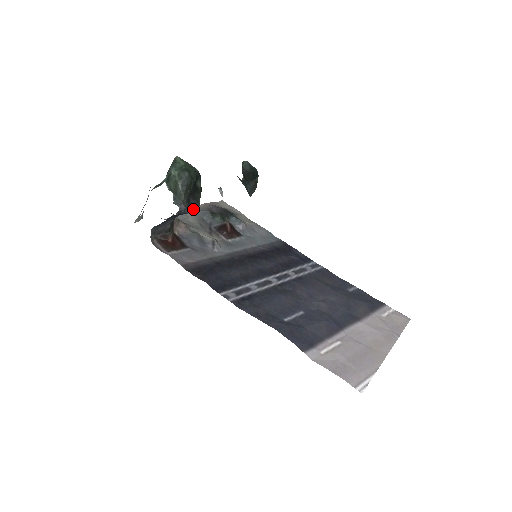
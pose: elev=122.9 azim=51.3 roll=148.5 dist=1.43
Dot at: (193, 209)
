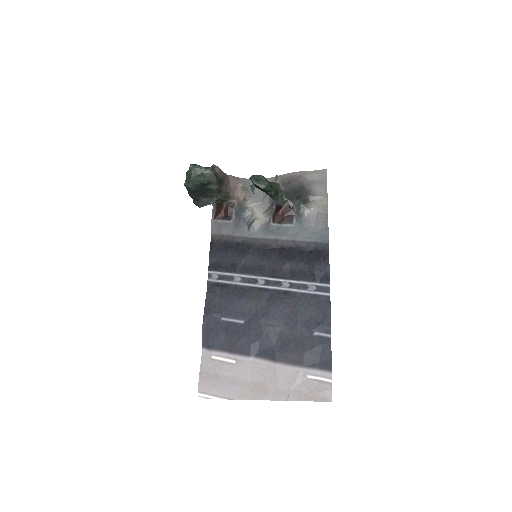
Dot at: (206, 204)
